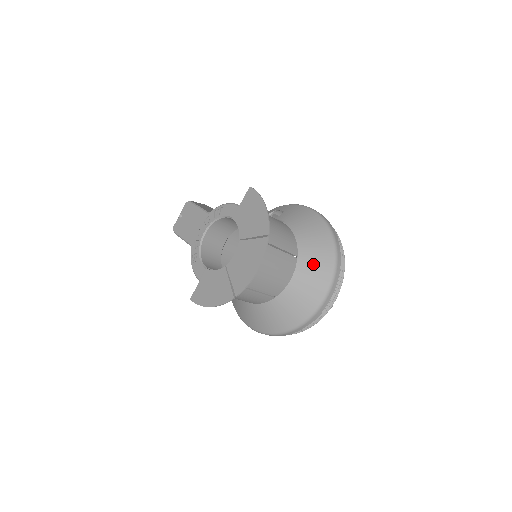
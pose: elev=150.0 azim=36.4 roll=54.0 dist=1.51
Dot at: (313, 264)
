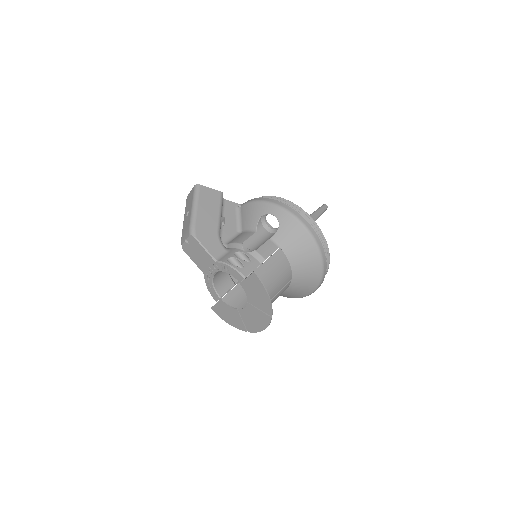
Dot at: (304, 282)
